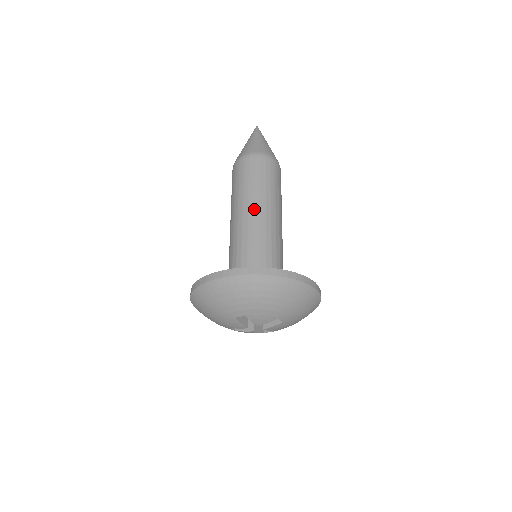
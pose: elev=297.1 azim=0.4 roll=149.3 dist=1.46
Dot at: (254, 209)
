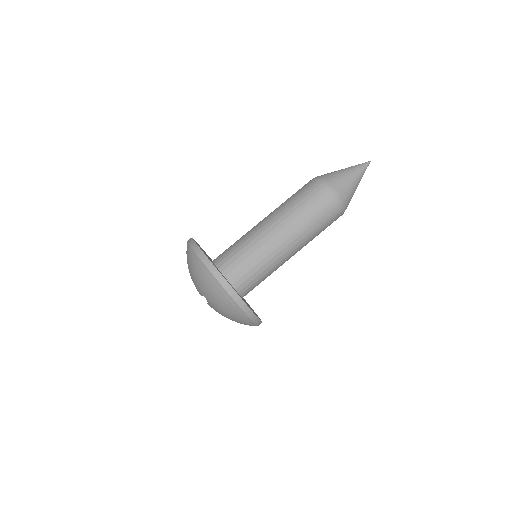
Dot at: (270, 217)
